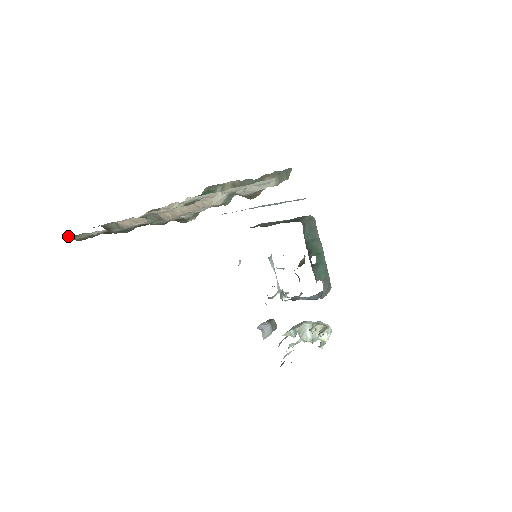
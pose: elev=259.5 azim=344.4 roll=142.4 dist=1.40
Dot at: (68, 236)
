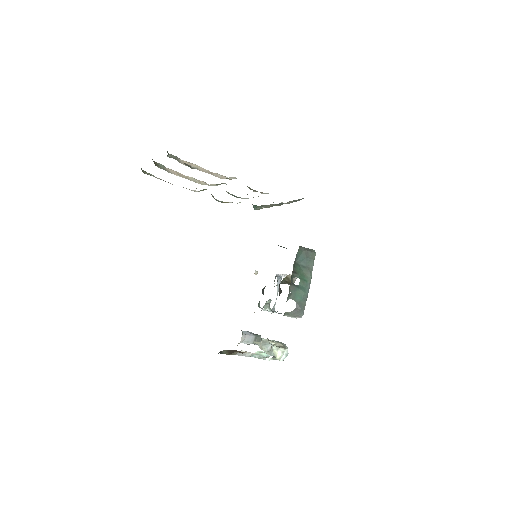
Dot at: (141, 169)
